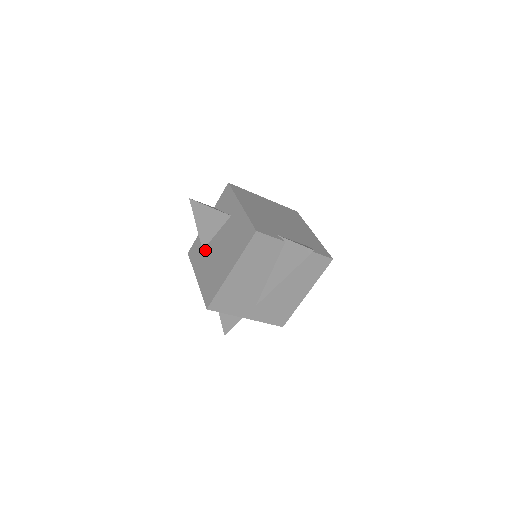
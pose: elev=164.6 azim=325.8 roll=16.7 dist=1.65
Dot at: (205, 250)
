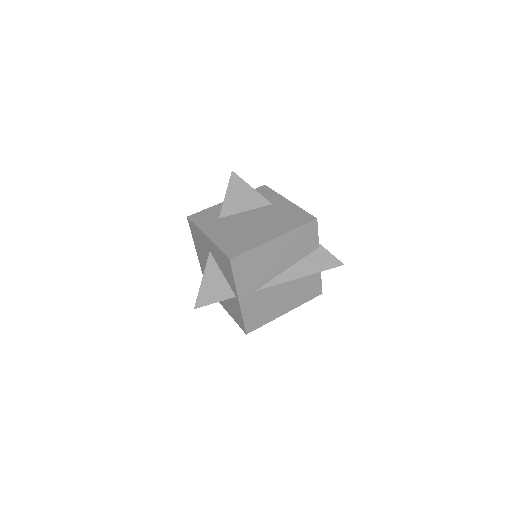
Dot at: (225, 219)
